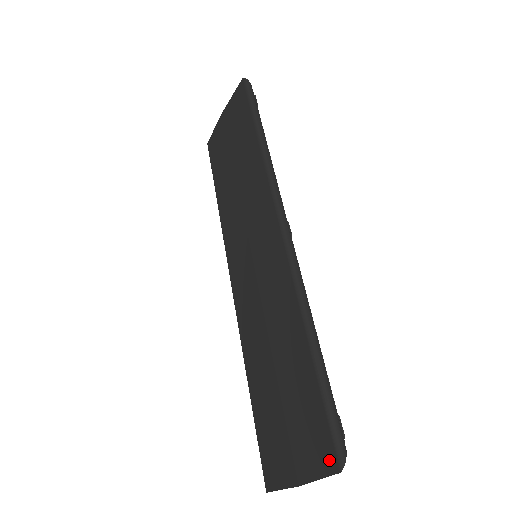
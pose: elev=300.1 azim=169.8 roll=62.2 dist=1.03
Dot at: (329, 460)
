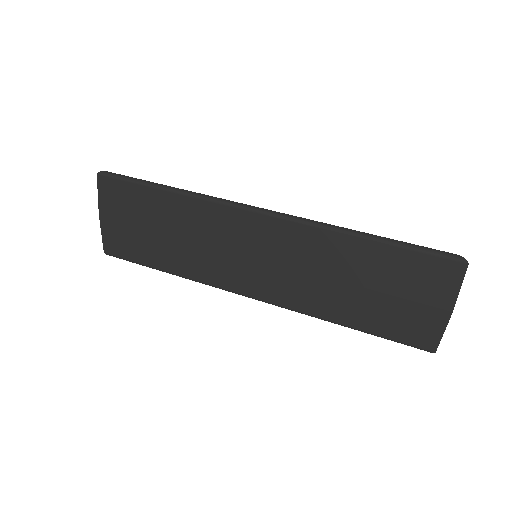
Dot at: (455, 270)
